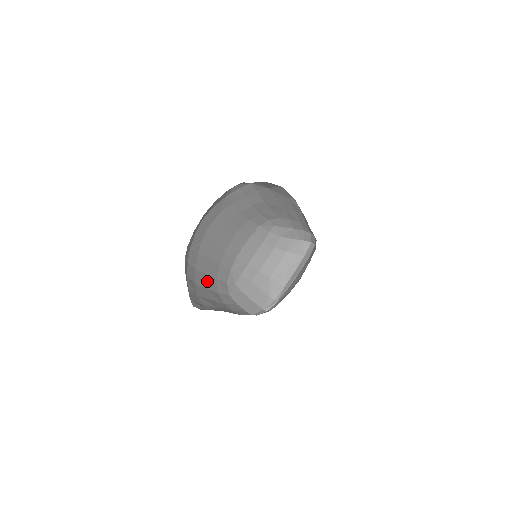
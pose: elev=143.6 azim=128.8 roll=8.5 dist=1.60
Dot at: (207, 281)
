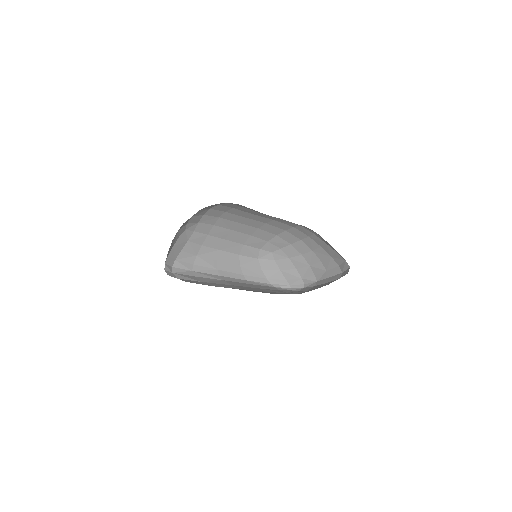
Dot at: (225, 245)
